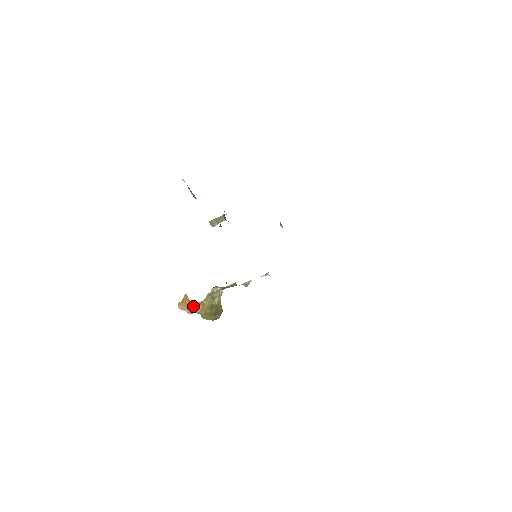
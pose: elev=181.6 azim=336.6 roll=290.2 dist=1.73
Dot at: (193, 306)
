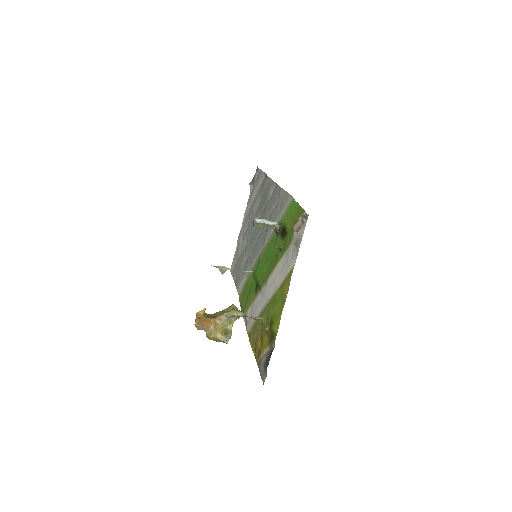
Dot at: (206, 324)
